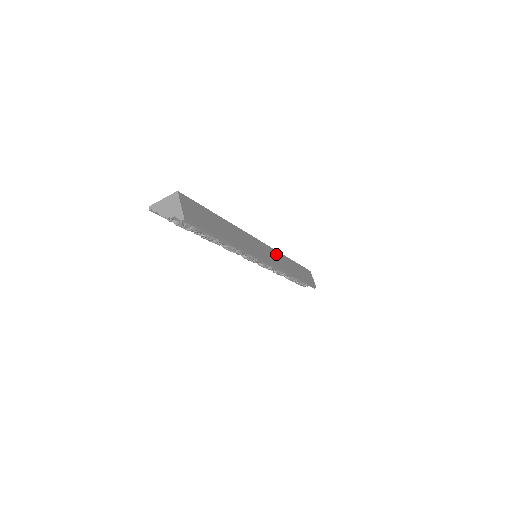
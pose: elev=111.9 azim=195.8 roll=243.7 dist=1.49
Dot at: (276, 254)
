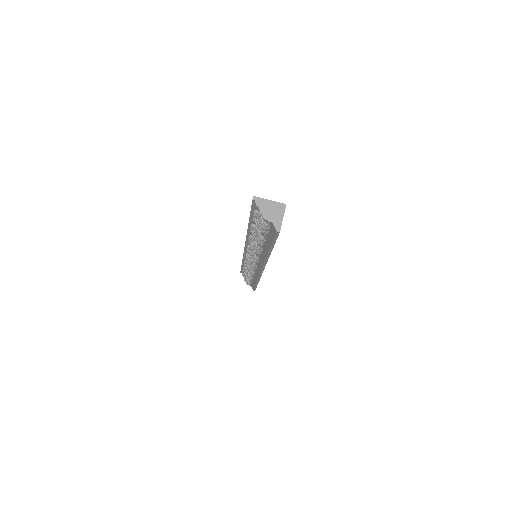
Dot at: occluded
